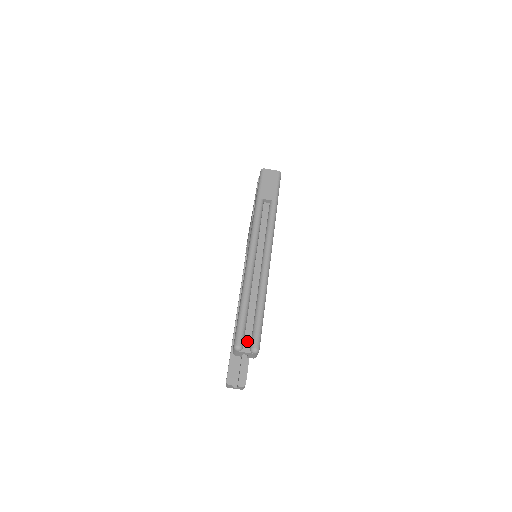
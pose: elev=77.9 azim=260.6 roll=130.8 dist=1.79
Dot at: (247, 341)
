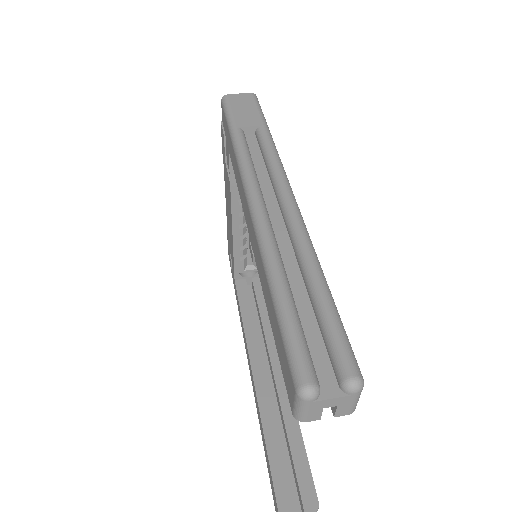
Dot at: (322, 370)
